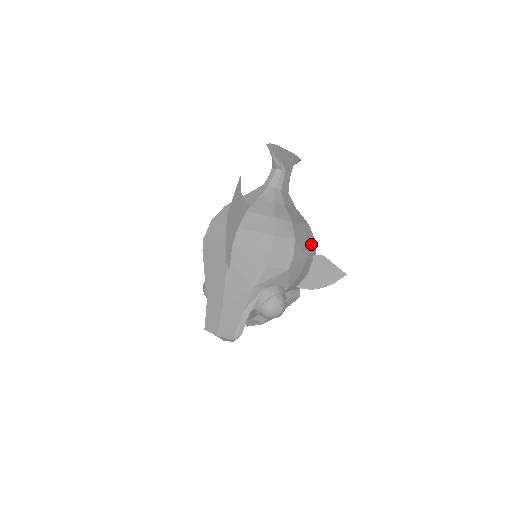
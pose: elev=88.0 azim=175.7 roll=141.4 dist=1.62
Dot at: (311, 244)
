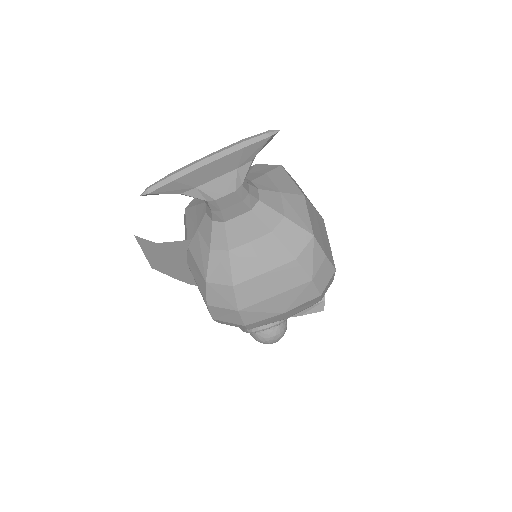
Dot at: (296, 290)
